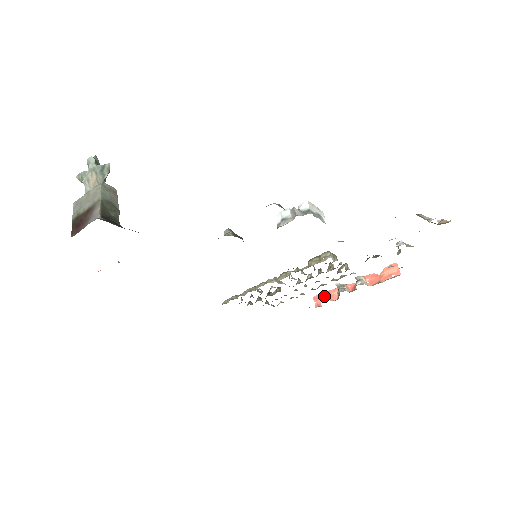
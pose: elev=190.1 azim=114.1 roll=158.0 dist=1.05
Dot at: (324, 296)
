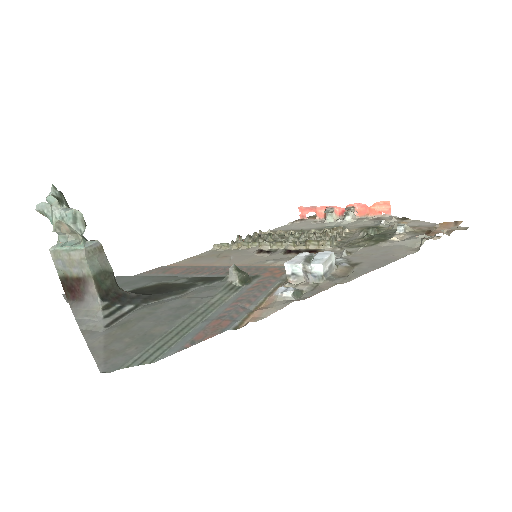
Dot at: (310, 210)
